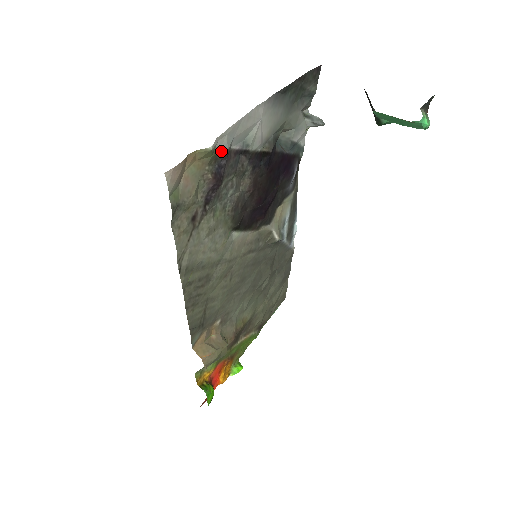
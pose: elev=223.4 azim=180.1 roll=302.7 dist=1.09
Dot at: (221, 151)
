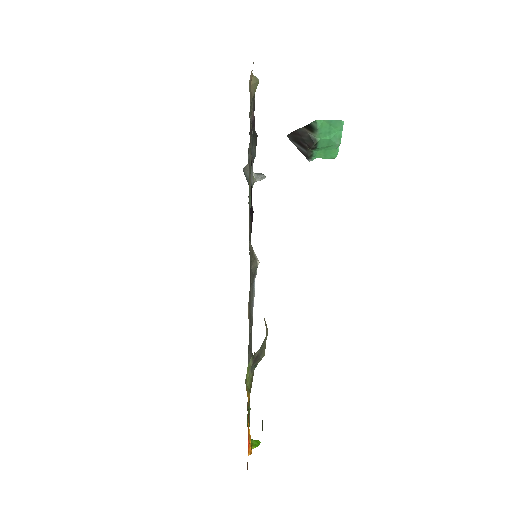
Dot at: (254, 100)
